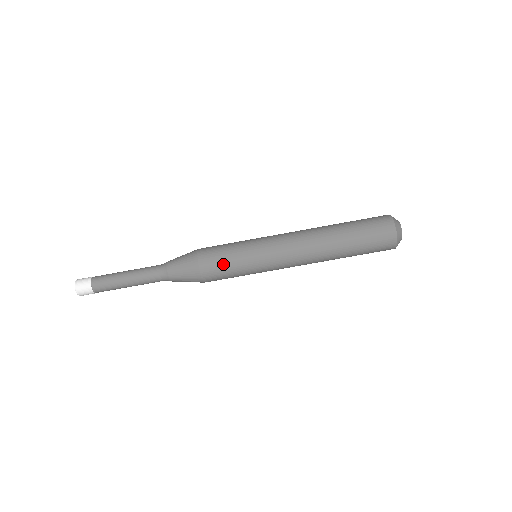
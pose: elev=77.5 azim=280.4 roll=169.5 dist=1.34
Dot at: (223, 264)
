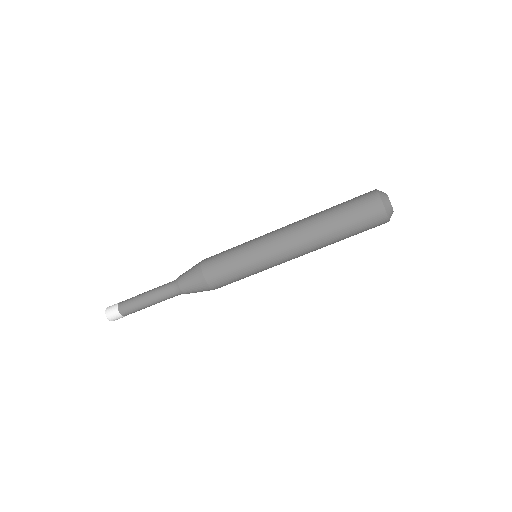
Dot at: occluded
